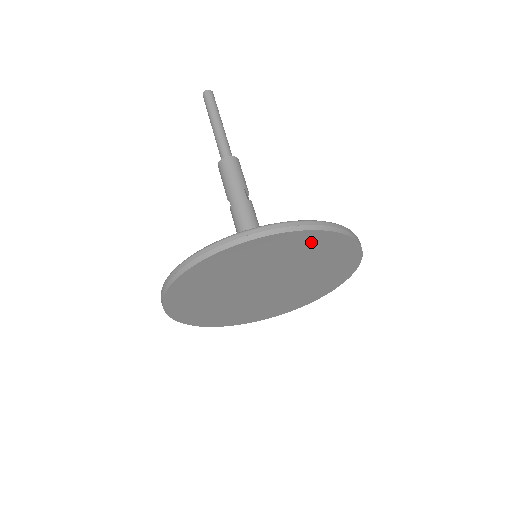
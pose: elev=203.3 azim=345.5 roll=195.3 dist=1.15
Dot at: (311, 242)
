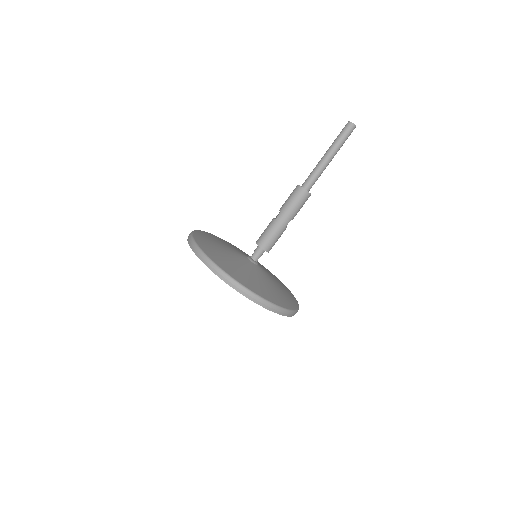
Dot at: occluded
